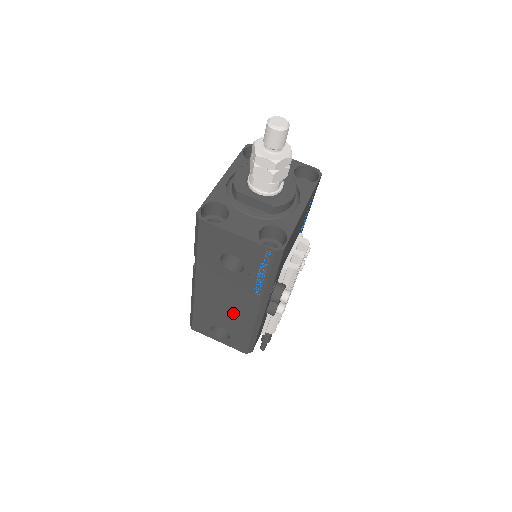
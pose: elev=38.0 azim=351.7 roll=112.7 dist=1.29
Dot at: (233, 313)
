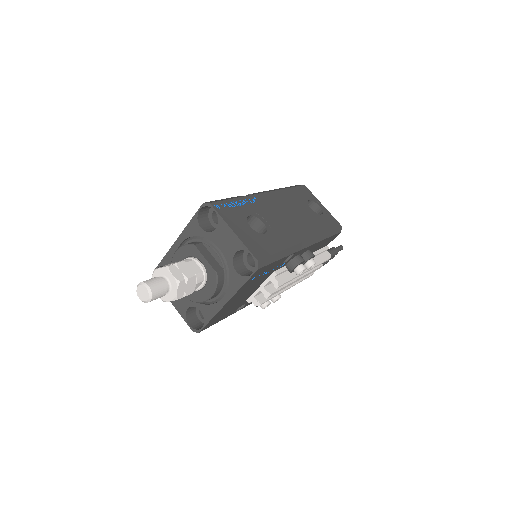
Dot at: occluded
